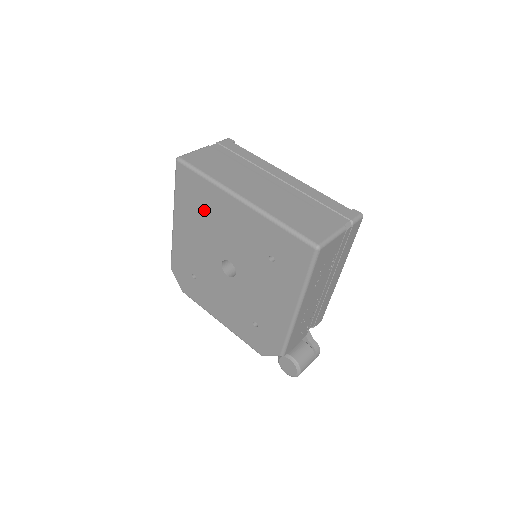
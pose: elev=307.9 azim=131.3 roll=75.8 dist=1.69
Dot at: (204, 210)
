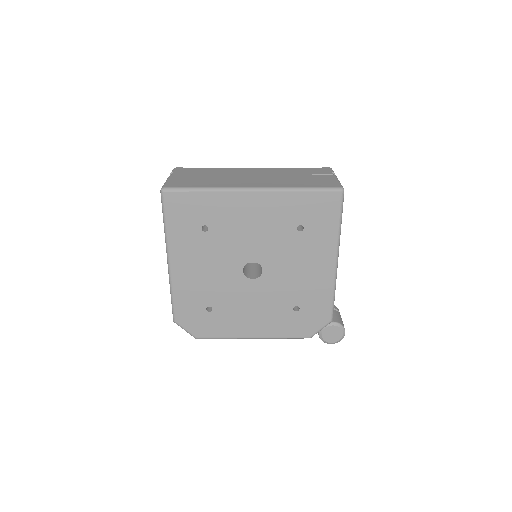
Dot at: (210, 226)
